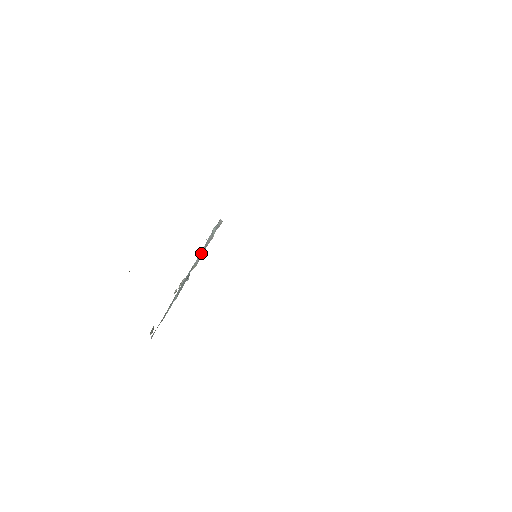
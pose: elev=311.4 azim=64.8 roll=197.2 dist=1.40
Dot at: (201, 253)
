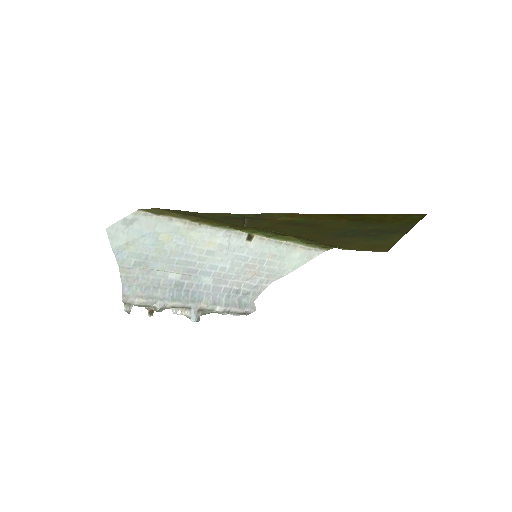
Dot at: (219, 303)
